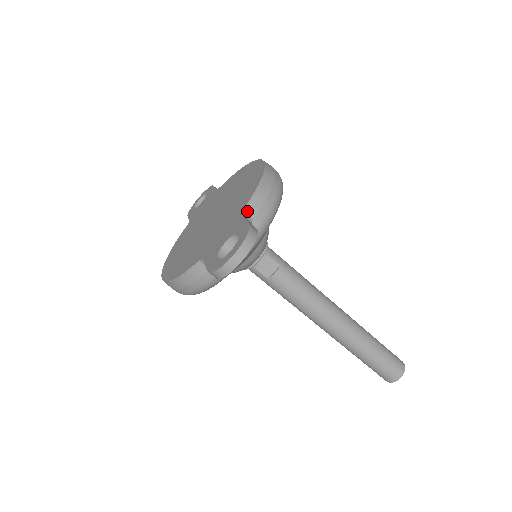
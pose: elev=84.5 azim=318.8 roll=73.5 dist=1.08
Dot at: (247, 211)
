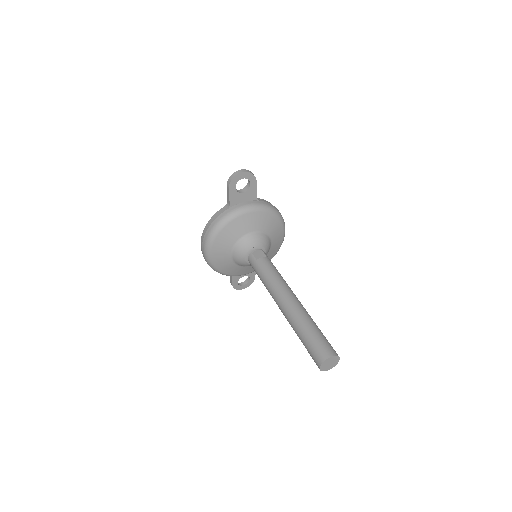
Dot at: (258, 199)
